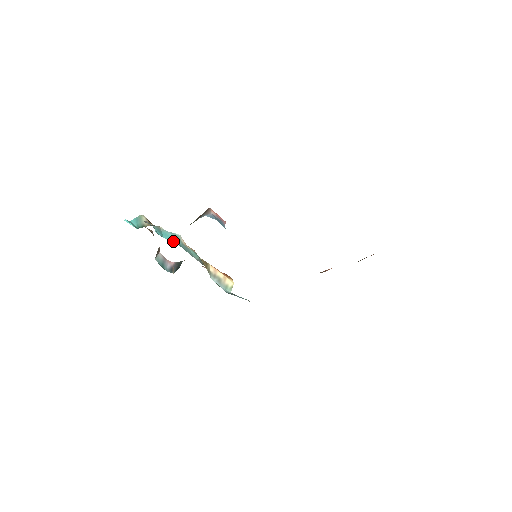
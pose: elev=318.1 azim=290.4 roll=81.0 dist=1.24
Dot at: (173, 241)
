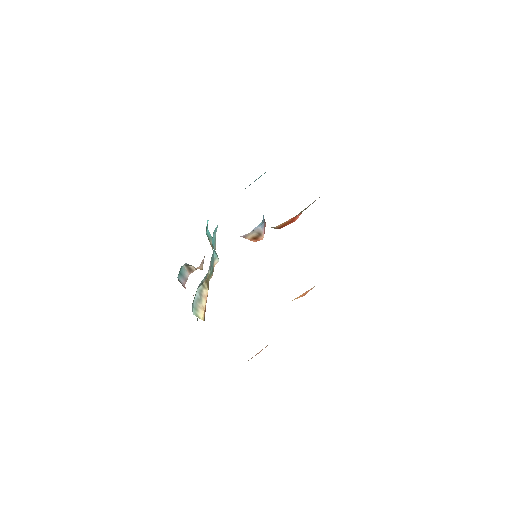
Dot at: (213, 248)
